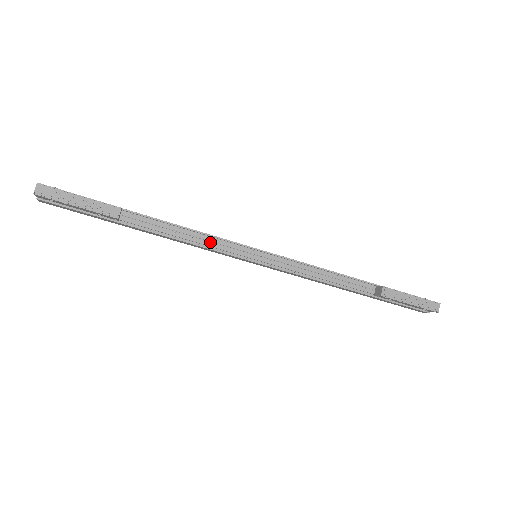
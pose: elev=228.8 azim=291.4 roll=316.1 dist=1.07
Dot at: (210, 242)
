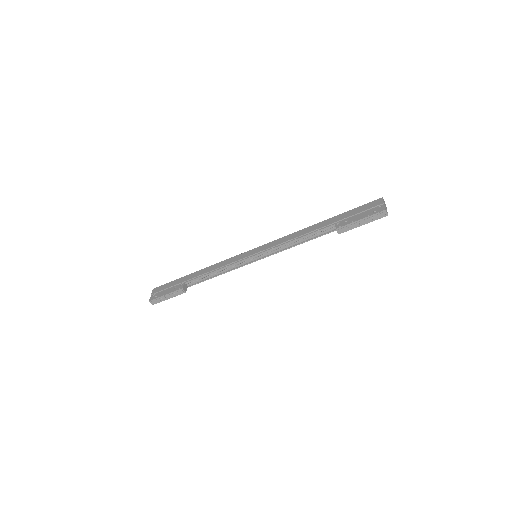
Dot at: (230, 266)
